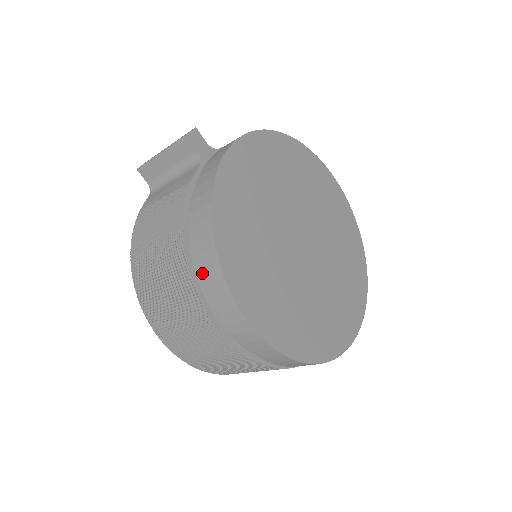
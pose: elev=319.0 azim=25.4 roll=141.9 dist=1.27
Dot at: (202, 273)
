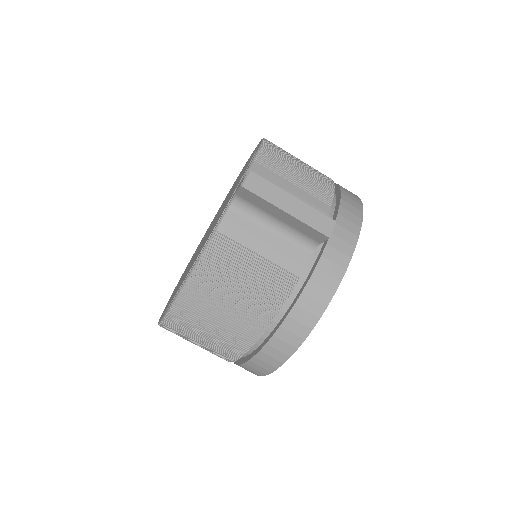
Dot at: (262, 354)
